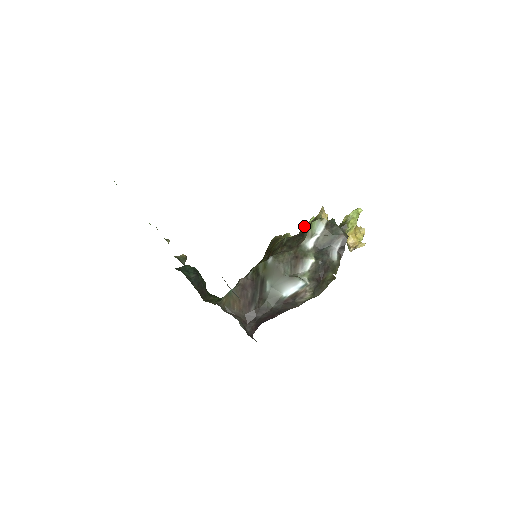
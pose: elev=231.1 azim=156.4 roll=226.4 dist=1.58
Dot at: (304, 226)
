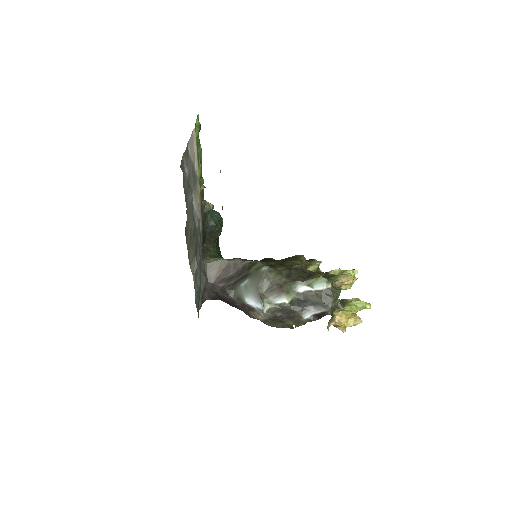
Dot at: (340, 269)
